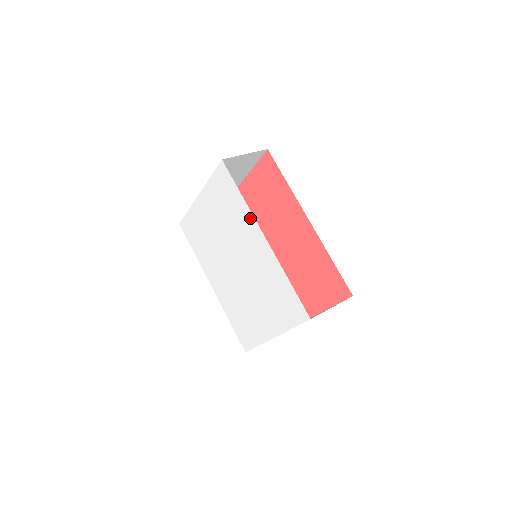
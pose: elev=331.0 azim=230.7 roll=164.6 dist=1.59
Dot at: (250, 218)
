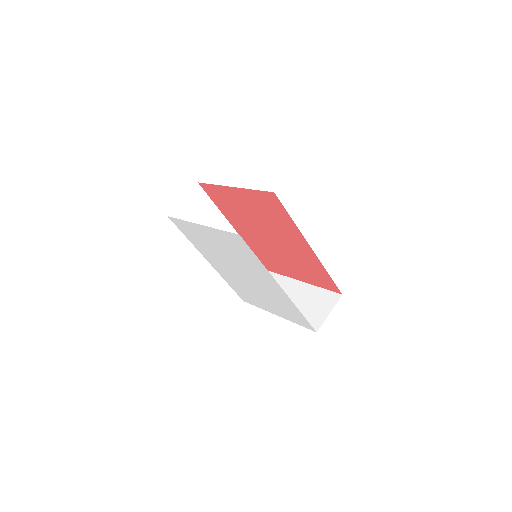
Dot at: (268, 274)
